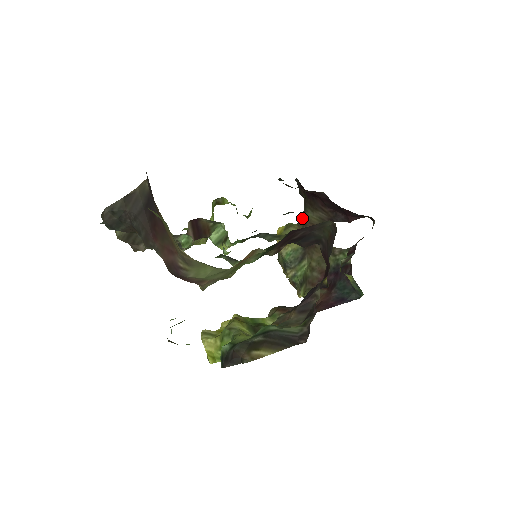
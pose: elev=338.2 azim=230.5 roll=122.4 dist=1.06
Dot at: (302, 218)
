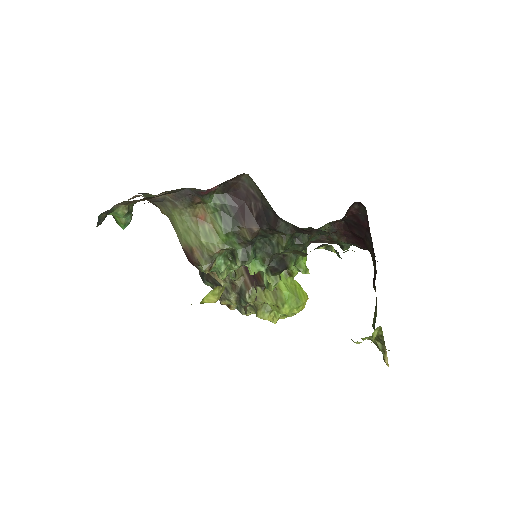
Dot at: occluded
